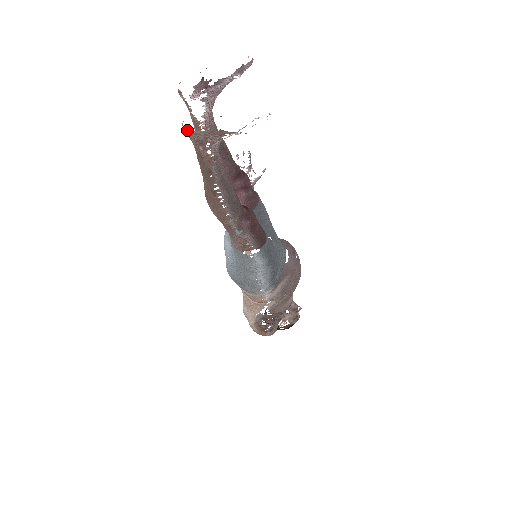
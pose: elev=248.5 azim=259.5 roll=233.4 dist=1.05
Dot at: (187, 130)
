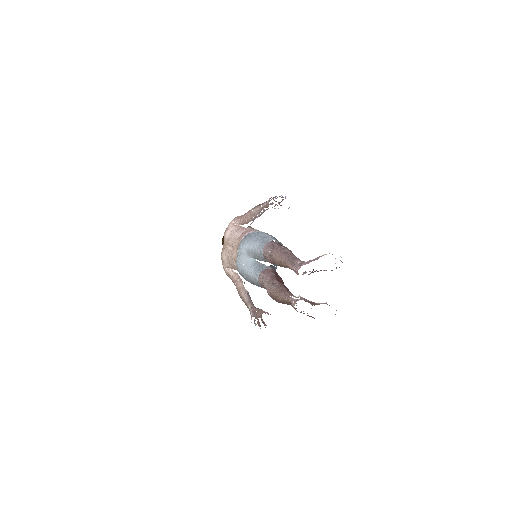
Dot at: (296, 310)
